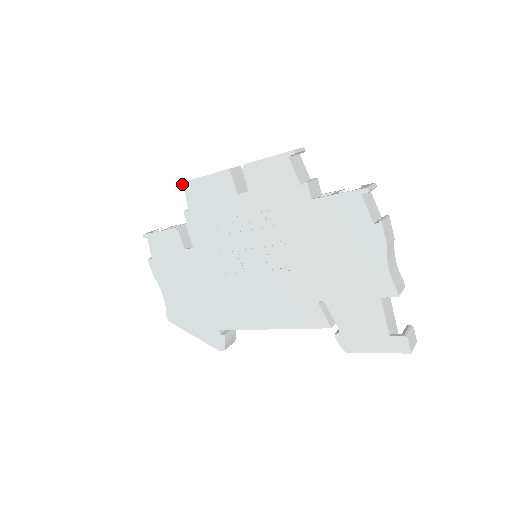
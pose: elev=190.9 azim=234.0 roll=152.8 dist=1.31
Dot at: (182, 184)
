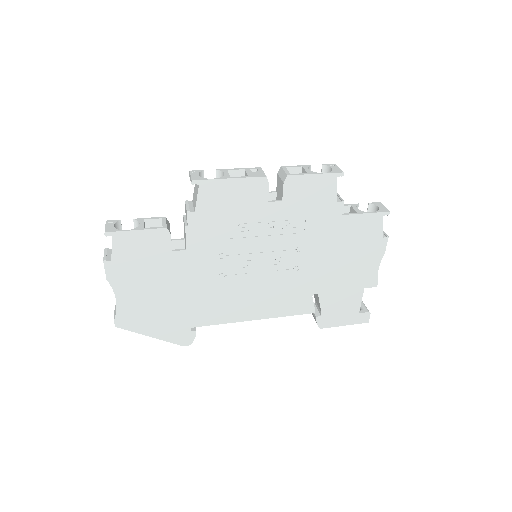
Dot at: (197, 182)
